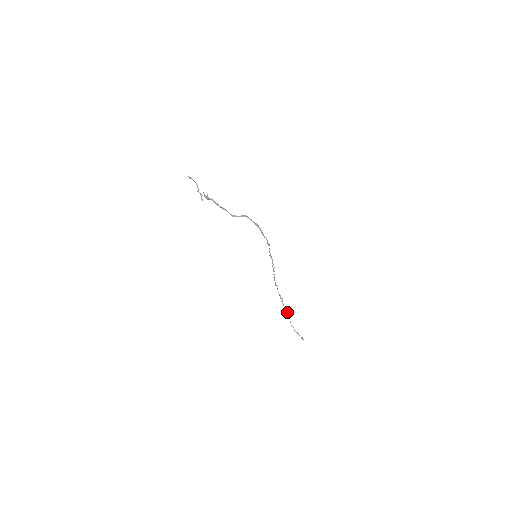
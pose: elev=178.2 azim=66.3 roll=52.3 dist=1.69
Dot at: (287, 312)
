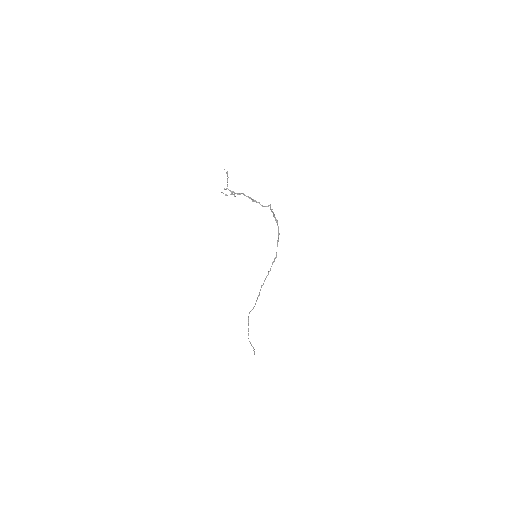
Dot at: occluded
